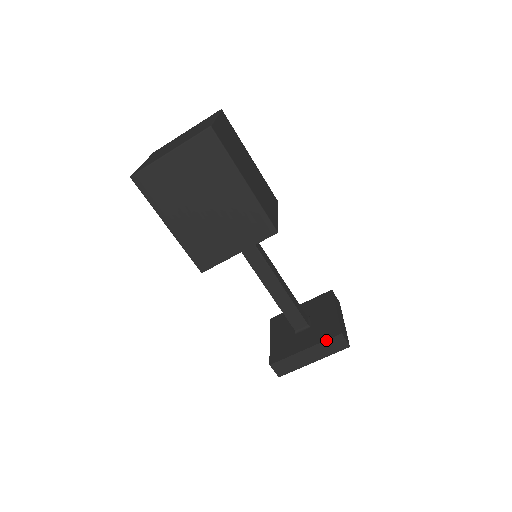
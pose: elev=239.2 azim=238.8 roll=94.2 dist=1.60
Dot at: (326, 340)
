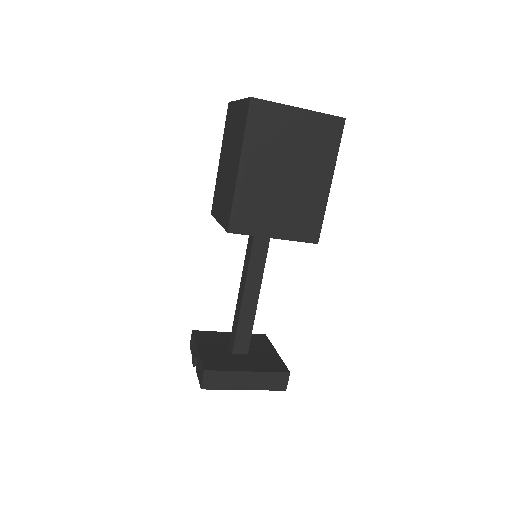
Dot at: (273, 372)
